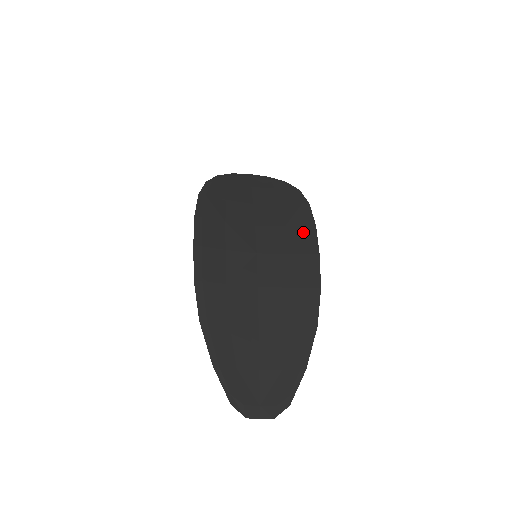
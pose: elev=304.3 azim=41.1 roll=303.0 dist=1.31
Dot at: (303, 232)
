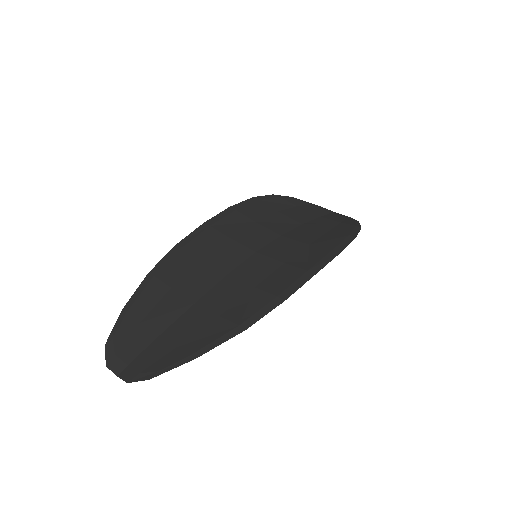
Dot at: (320, 253)
